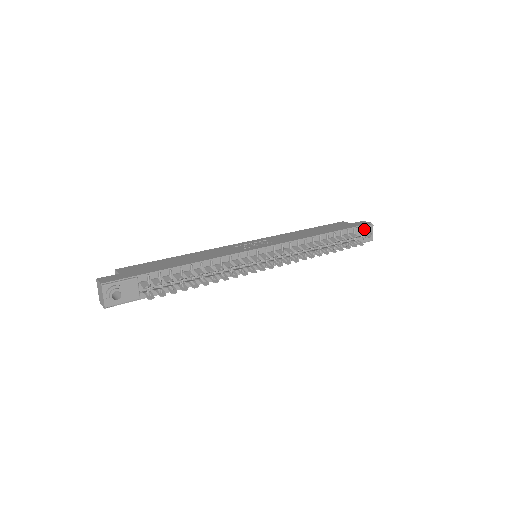
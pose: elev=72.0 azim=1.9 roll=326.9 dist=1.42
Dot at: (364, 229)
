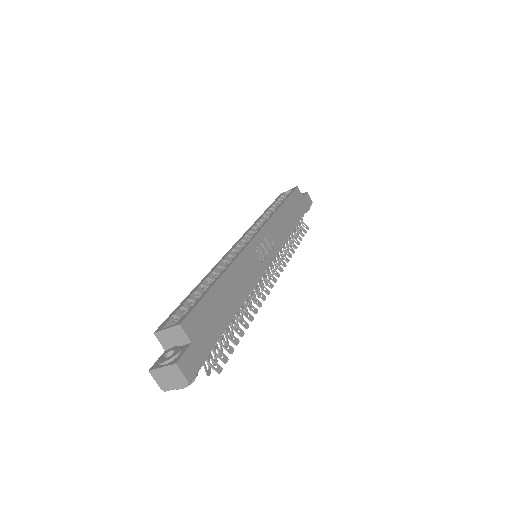
Dot at: occluded
